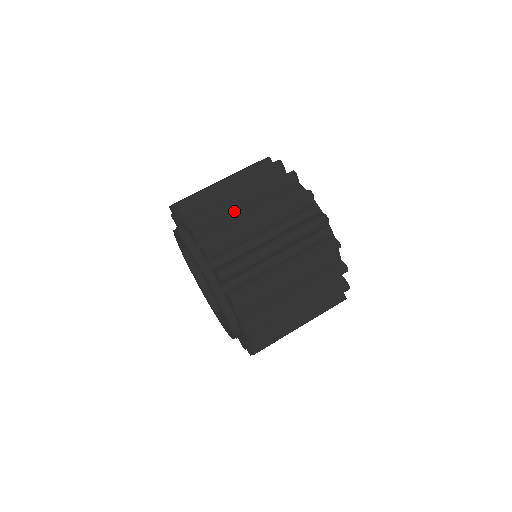
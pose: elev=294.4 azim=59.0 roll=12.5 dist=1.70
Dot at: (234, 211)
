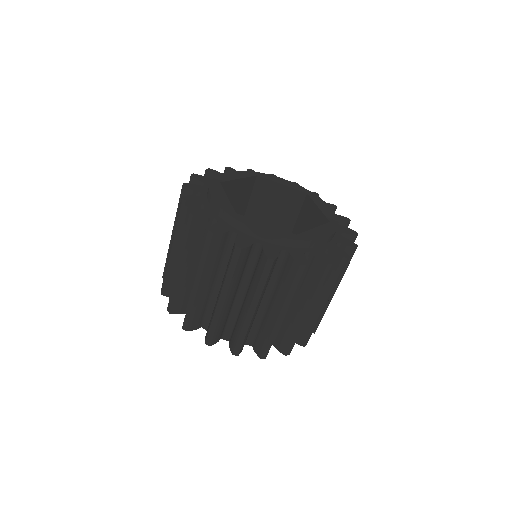
Dot at: (200, 297)
